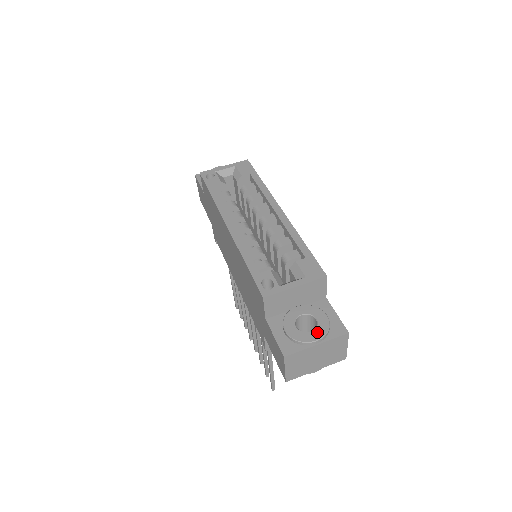
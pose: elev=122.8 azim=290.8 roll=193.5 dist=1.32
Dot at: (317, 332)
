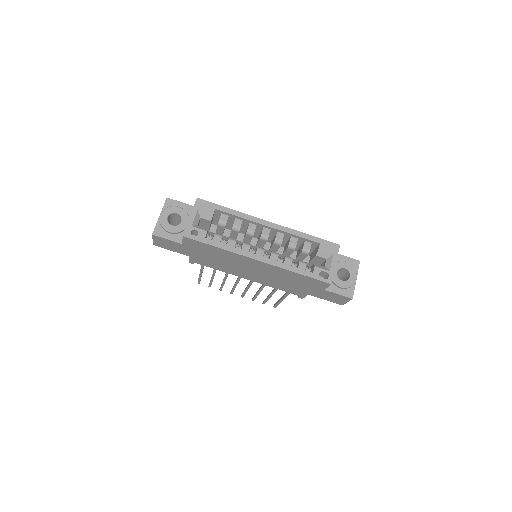
Dot at: (352, 274)
